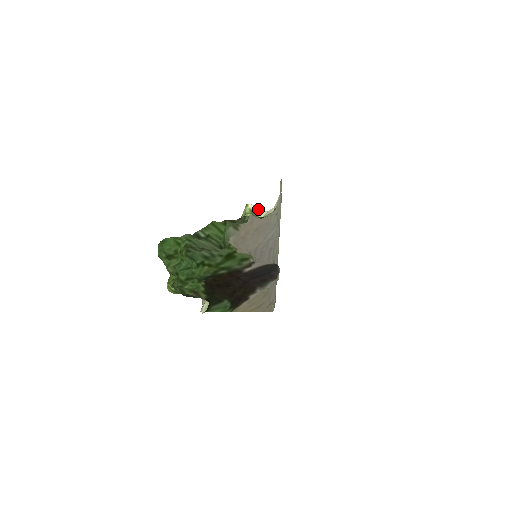
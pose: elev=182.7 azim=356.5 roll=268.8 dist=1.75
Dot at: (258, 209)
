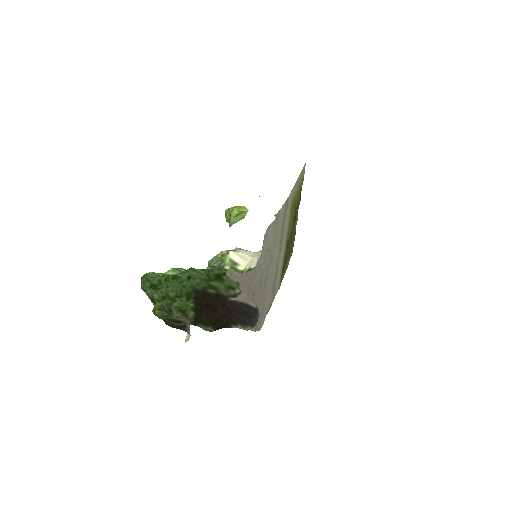
Dot at: (240, 257)
